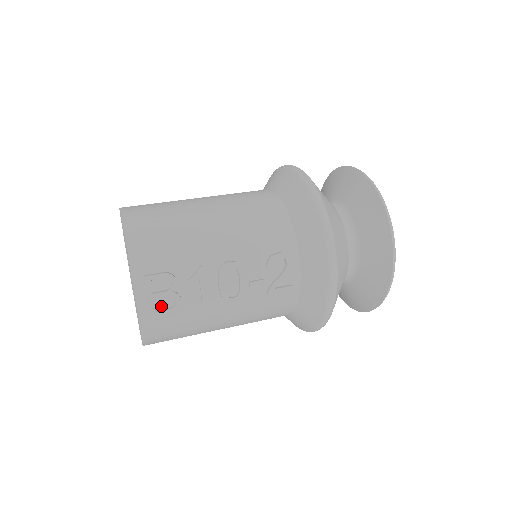
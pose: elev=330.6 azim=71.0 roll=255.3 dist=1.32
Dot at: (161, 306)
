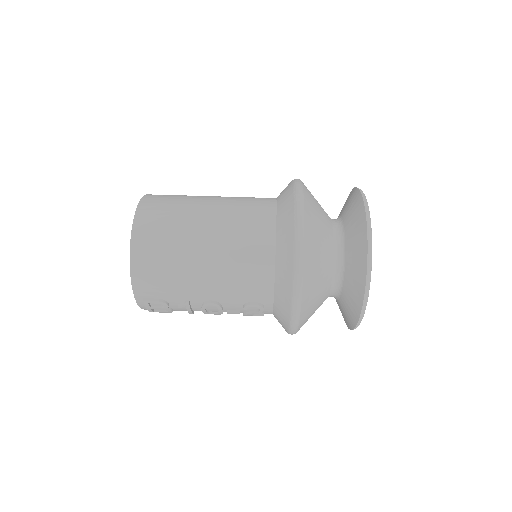
Dot at: occluded
